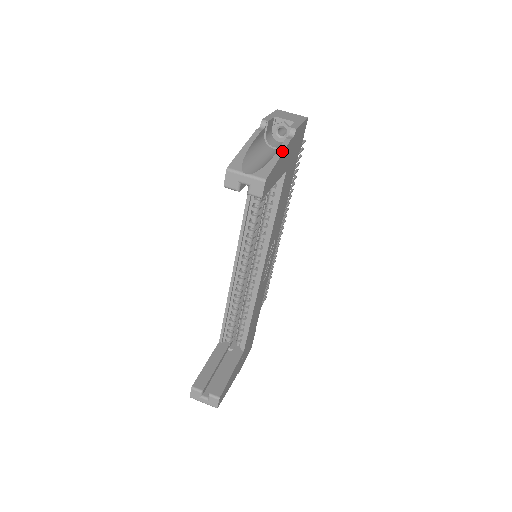
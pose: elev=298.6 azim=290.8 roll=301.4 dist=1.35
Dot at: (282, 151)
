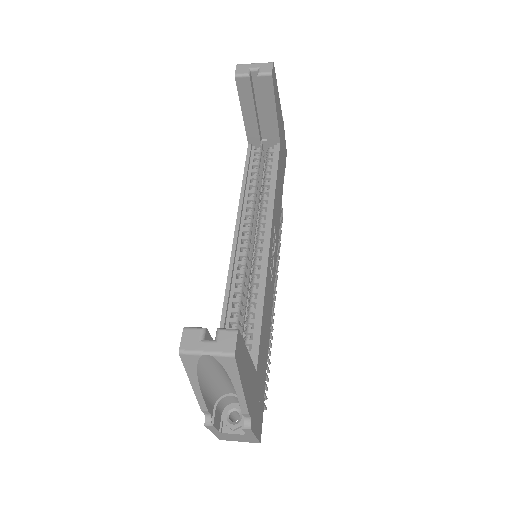
Dot at: (278, 96)
